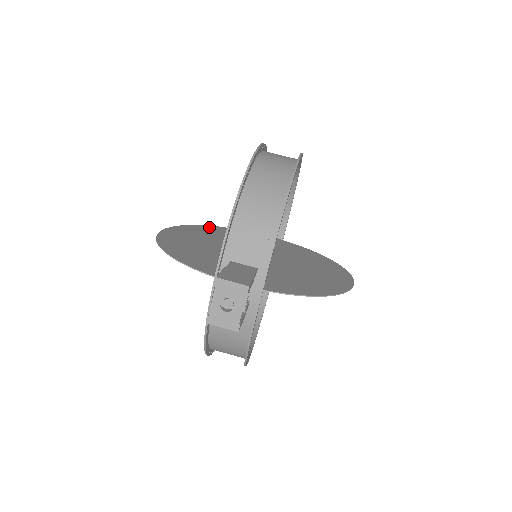
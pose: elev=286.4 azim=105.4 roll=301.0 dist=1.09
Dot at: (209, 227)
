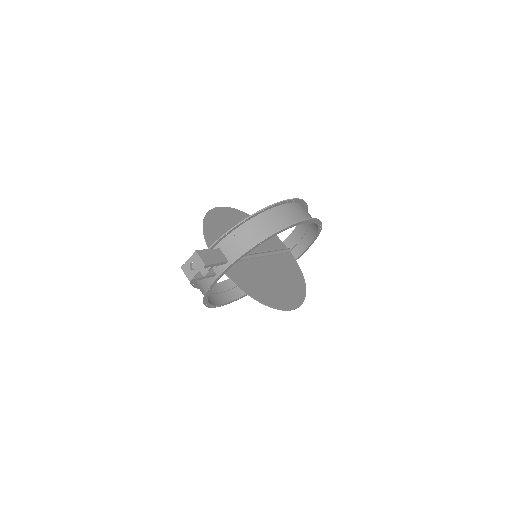
Dot at: occluded
